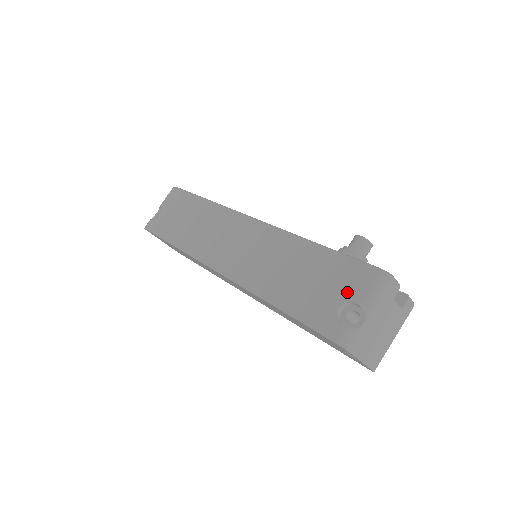
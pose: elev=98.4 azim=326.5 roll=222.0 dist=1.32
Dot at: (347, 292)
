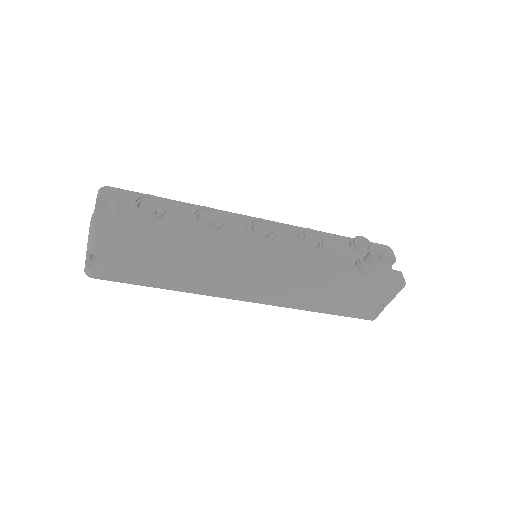
Dot at: (378, 300)
